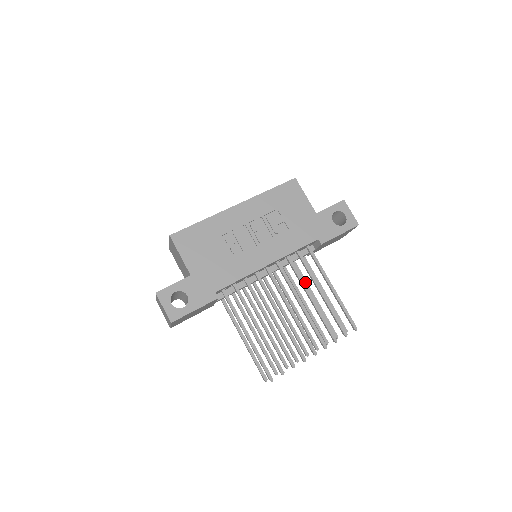
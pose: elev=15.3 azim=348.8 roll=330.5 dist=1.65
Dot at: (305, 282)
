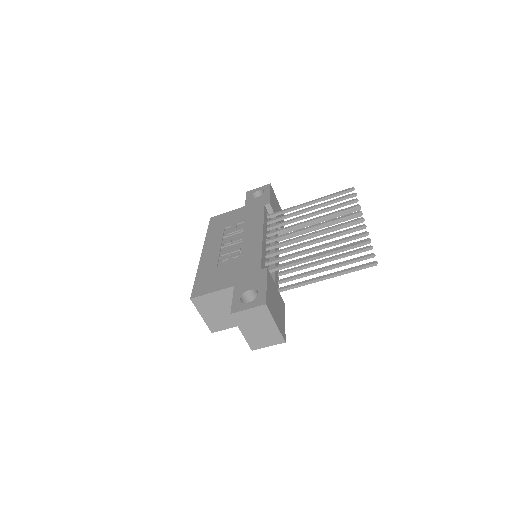
Dot at: occluded
